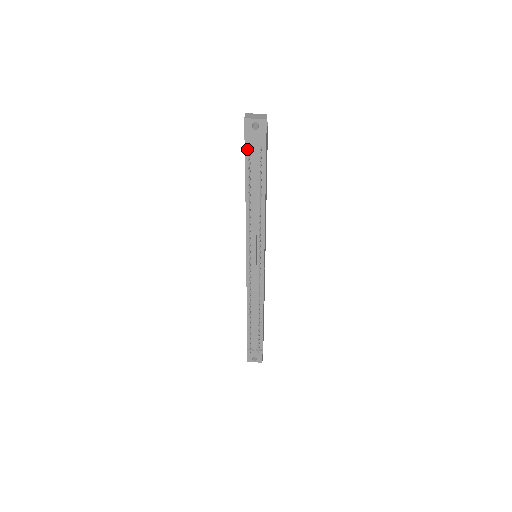
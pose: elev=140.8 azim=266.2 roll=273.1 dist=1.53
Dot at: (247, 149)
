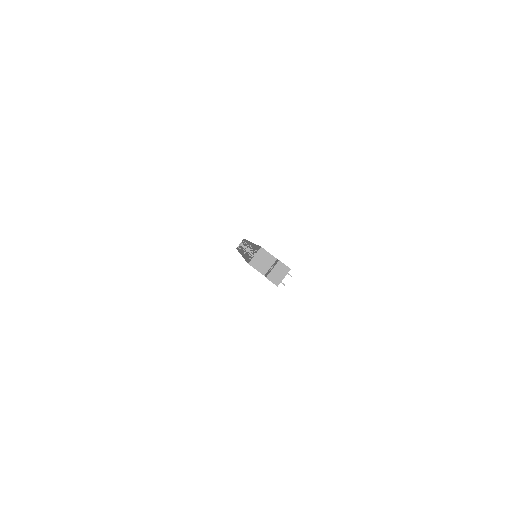
Dot at: occluded
